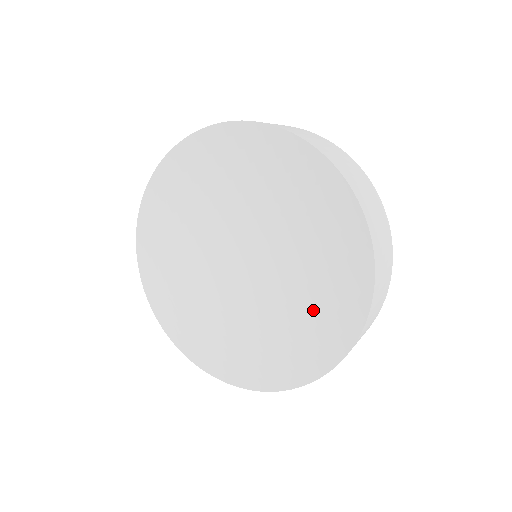
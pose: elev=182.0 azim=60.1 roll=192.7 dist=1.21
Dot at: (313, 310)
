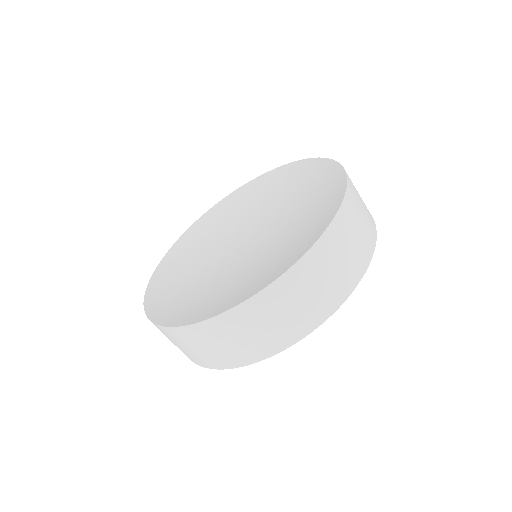
Dot at: (282, 252)
